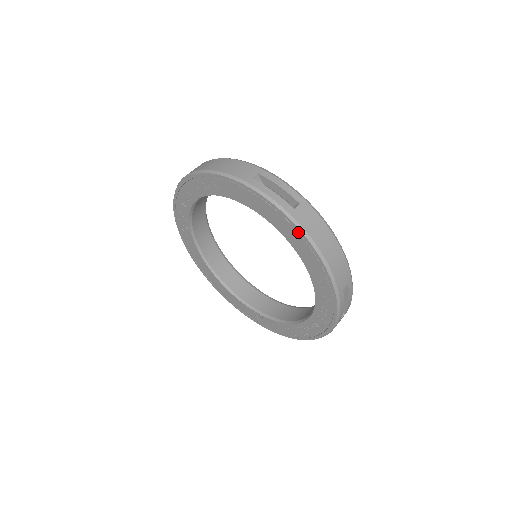
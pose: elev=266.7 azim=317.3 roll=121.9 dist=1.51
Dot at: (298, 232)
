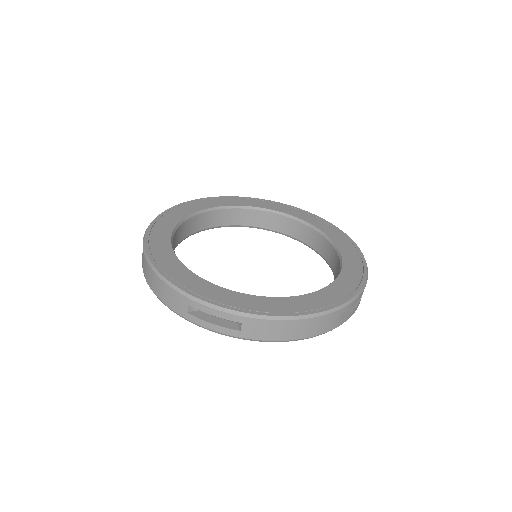
Dot at: occluded
